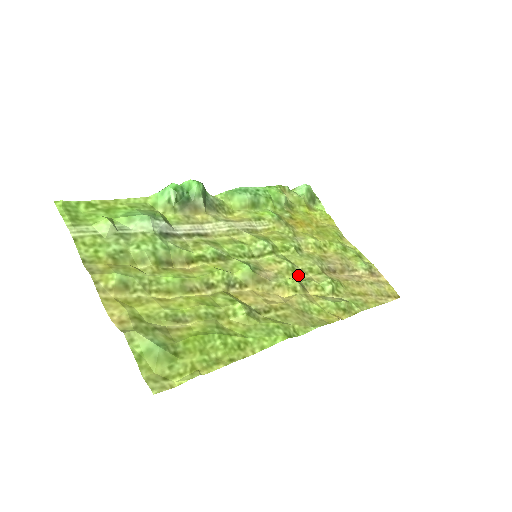
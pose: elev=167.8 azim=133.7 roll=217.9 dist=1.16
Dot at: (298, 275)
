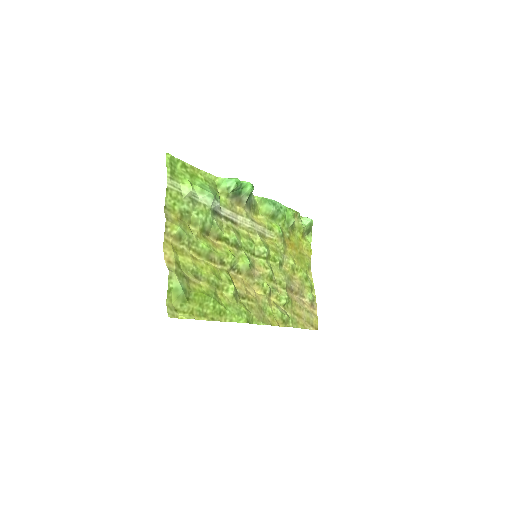
Dot at: (272, 282)
